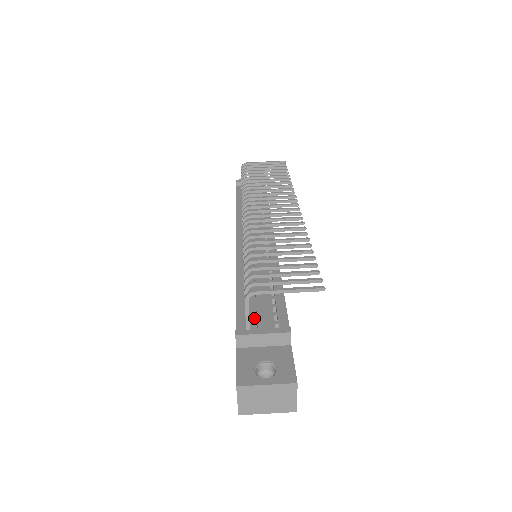
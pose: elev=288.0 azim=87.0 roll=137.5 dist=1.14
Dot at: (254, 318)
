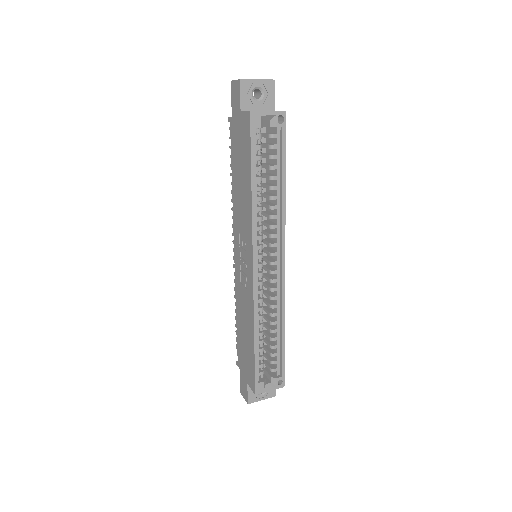
Dot at: occluded
